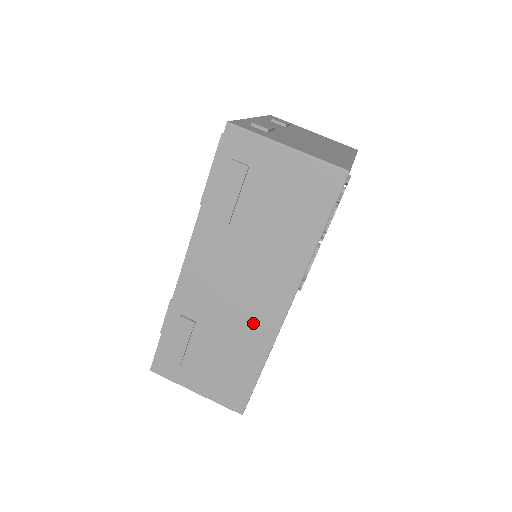
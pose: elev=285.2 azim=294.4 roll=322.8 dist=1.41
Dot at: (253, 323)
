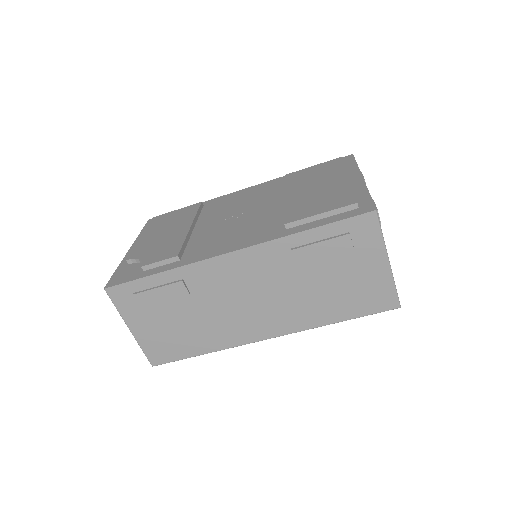
Dot at: (233, 327)
